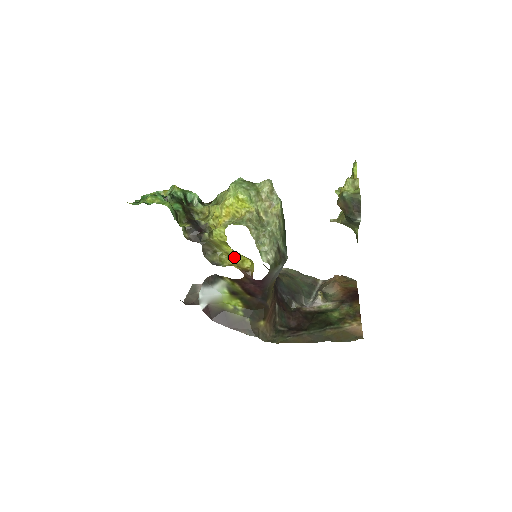
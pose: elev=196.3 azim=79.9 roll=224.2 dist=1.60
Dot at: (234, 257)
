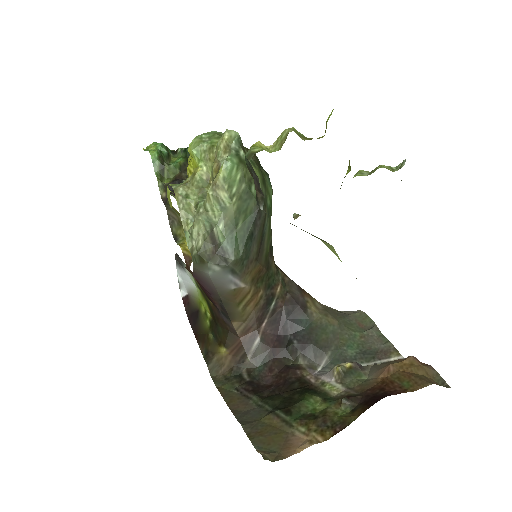
Dot at: occluded
